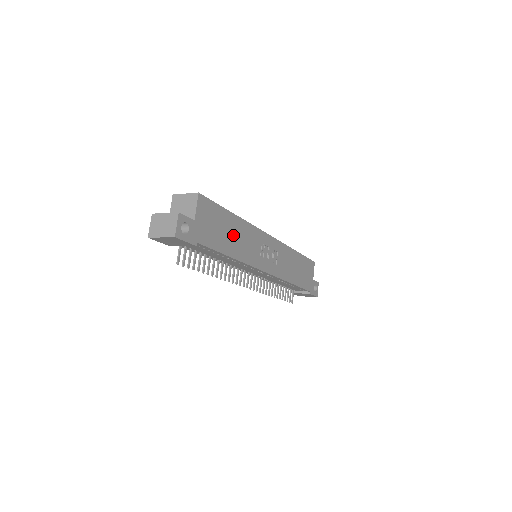
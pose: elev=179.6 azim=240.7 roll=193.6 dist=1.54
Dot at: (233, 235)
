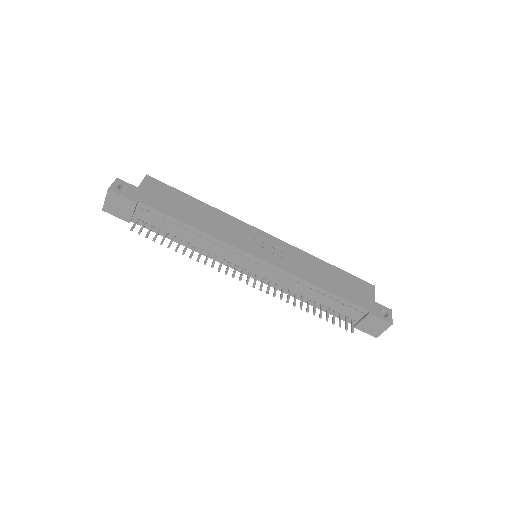
Dot at: (197, 213)
